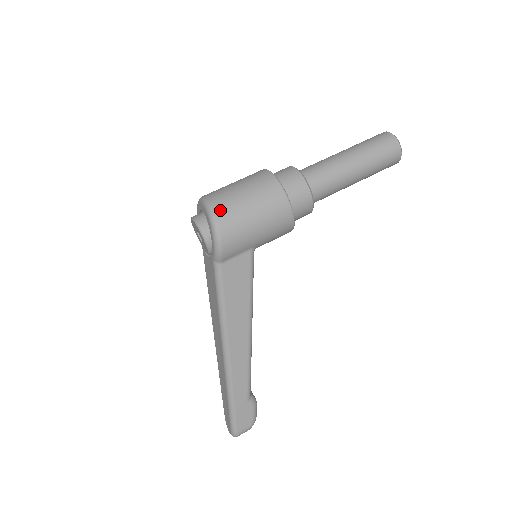
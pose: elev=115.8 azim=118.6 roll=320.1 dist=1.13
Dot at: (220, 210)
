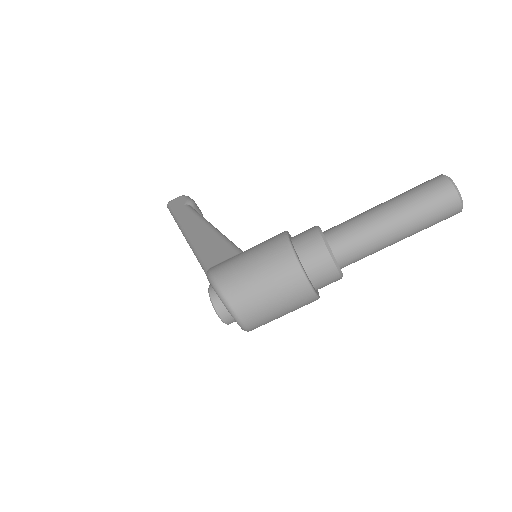
Dot at: occluded
